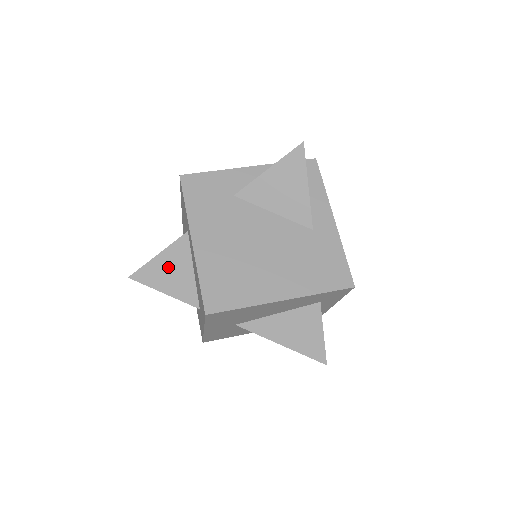
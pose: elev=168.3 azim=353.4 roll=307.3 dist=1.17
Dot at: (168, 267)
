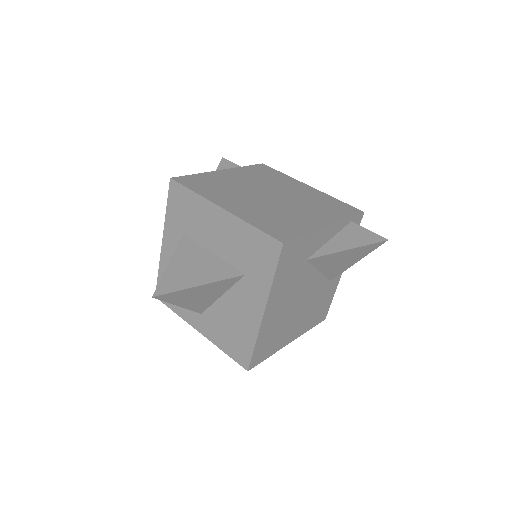
Dot at: (201, 293)
